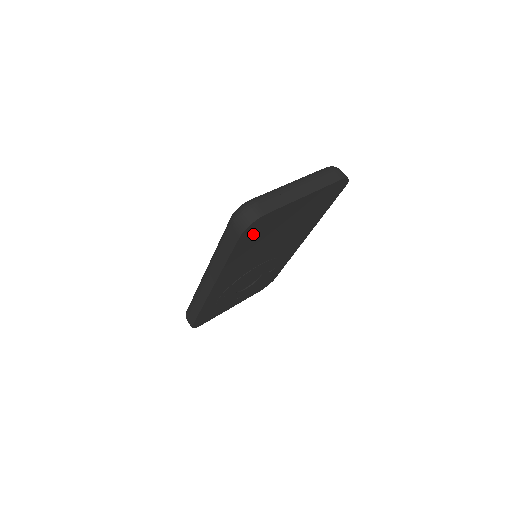
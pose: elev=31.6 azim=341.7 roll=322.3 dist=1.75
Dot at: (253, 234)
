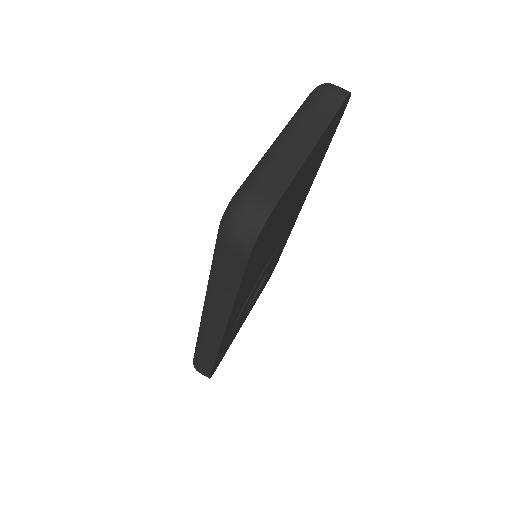
Dot at: (261, 242)
